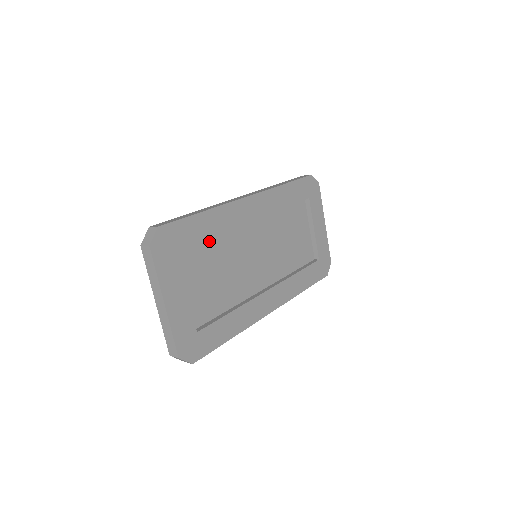
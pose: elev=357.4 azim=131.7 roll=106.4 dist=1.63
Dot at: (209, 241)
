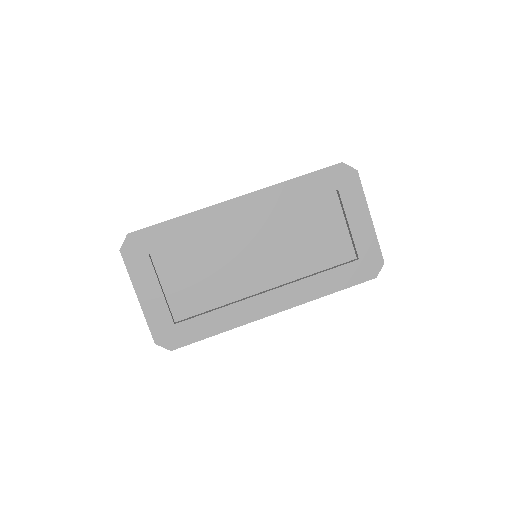
Dot at: (192, 243)
